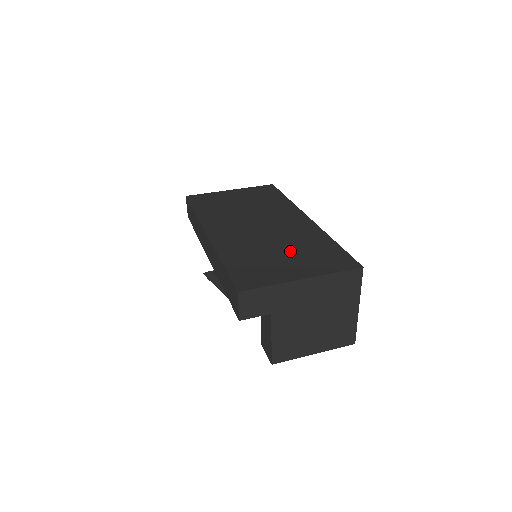
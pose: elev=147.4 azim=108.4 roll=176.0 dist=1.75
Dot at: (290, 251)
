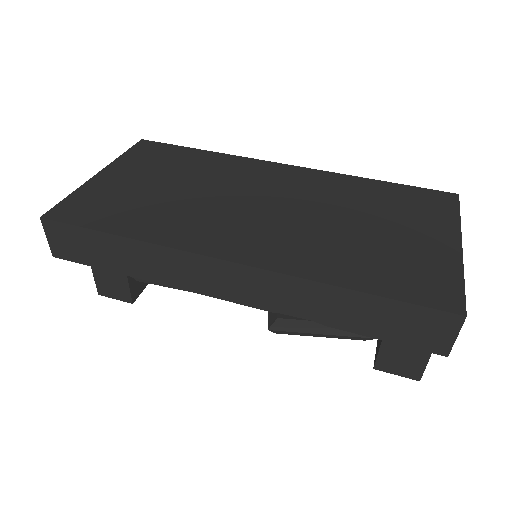
Dot at: (373, 218)
